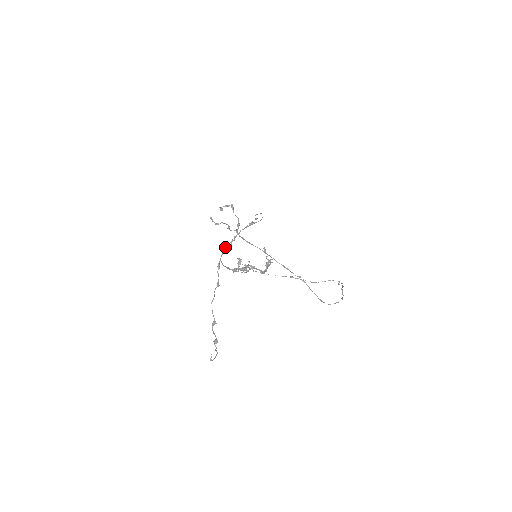
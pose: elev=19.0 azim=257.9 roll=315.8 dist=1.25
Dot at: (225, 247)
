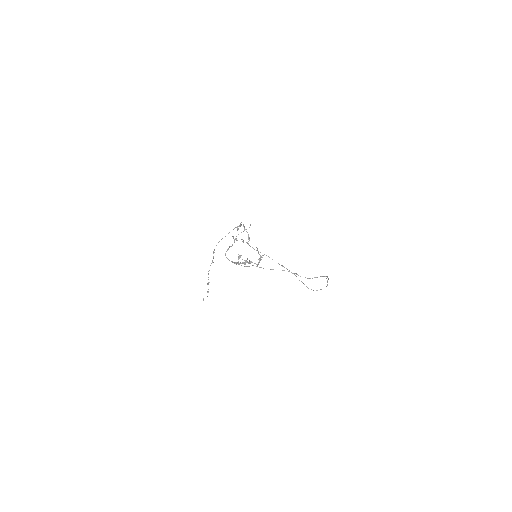
Dot at: (219, 241)
